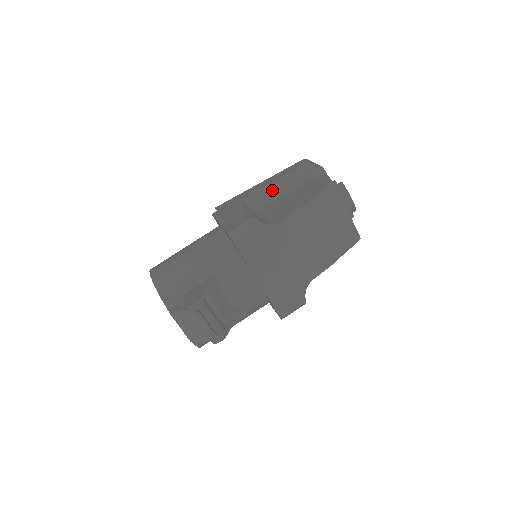
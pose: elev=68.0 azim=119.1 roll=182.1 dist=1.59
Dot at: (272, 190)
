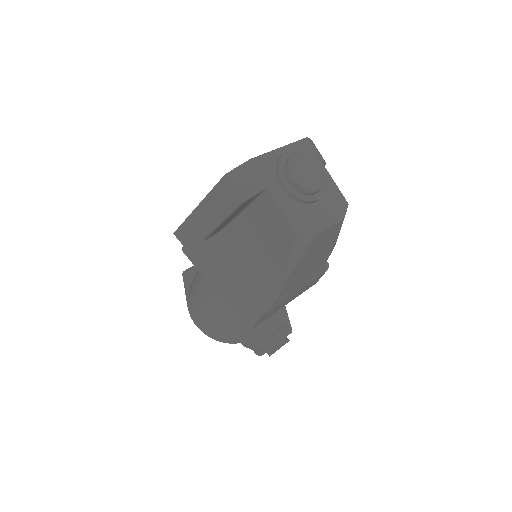
Dot at: (223, 224)
